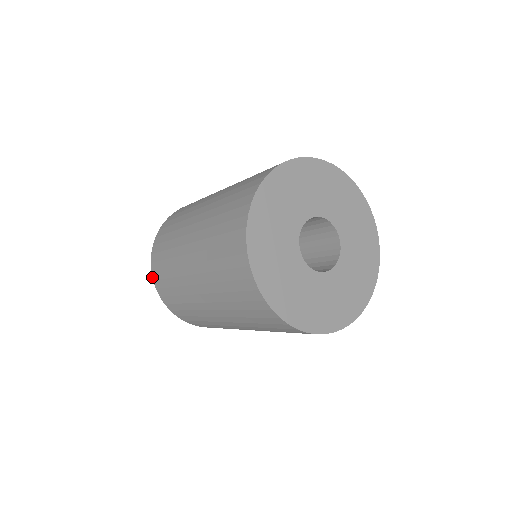
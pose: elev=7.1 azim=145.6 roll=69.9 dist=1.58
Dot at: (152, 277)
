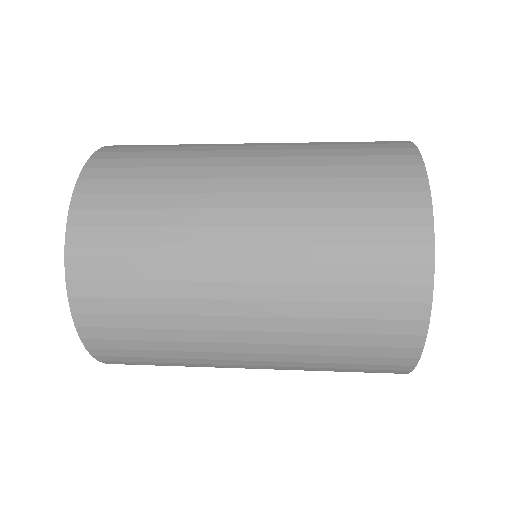
Dot at: (79, 174)
